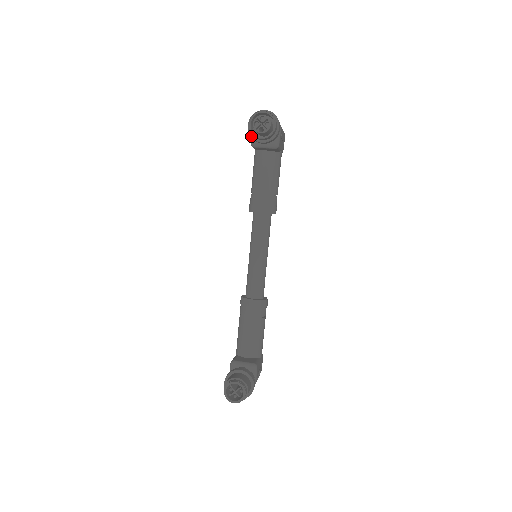
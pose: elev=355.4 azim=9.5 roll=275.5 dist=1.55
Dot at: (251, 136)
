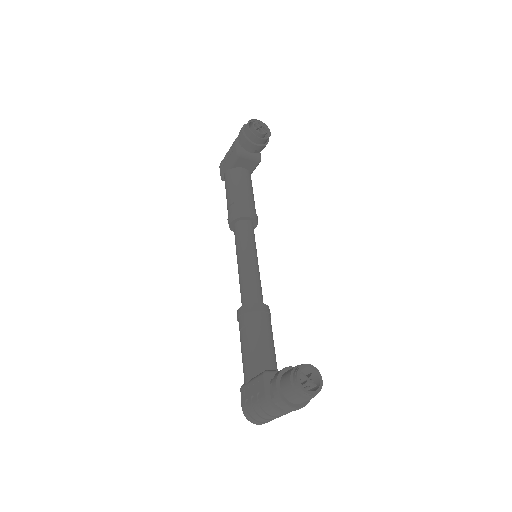
Dot at: (247, 138)
